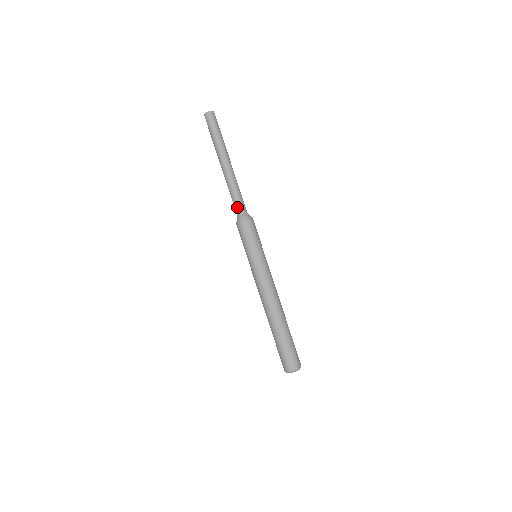
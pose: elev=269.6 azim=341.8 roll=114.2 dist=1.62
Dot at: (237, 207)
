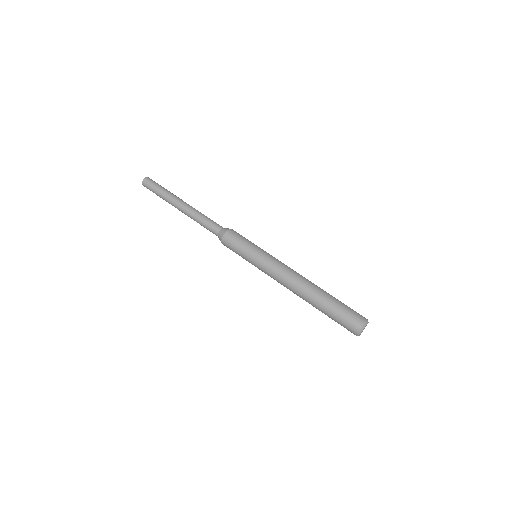
Dot at: (212, 231)
